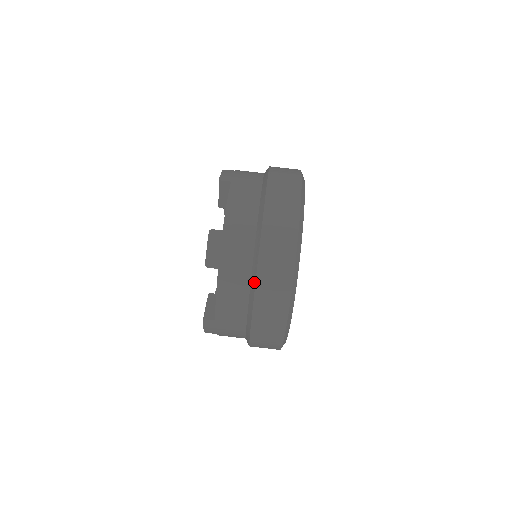
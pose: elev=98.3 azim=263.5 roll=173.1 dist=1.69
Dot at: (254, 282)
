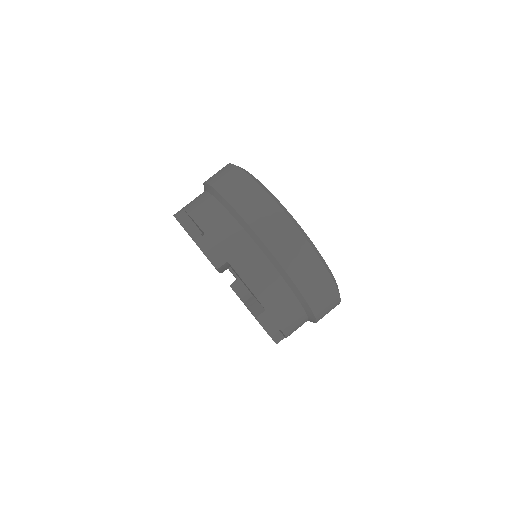
Dot at: (261, 243)
